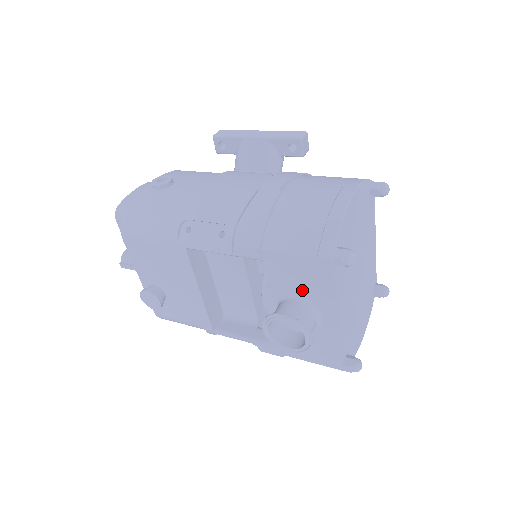
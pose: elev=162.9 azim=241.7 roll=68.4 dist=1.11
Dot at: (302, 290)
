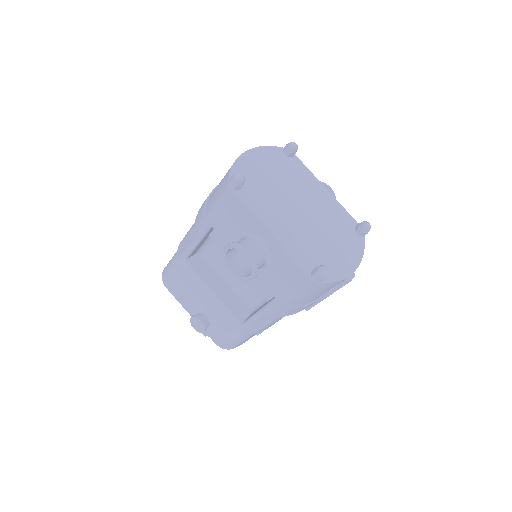
Dot at: (239, 228)
